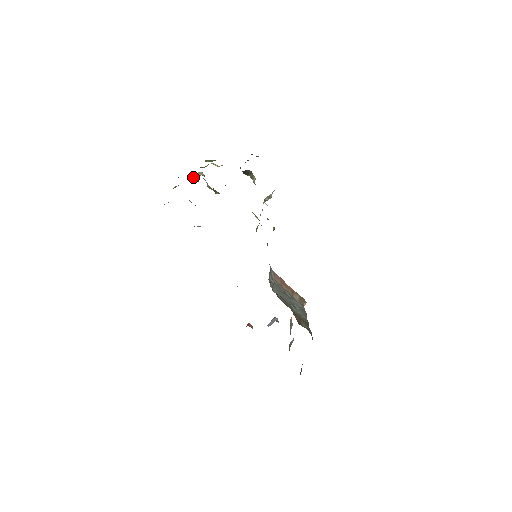
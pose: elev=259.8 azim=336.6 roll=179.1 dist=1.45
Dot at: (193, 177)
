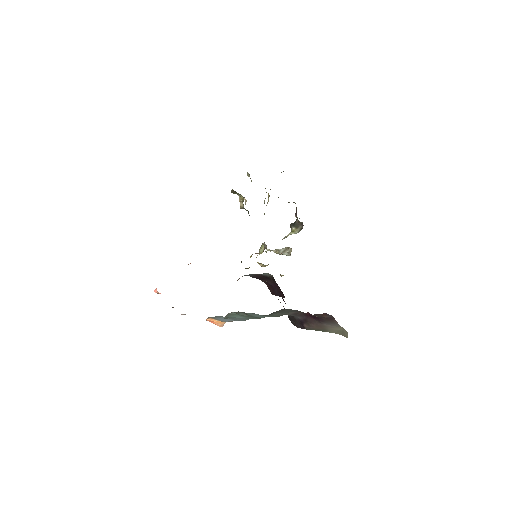
Dot at: occluded
